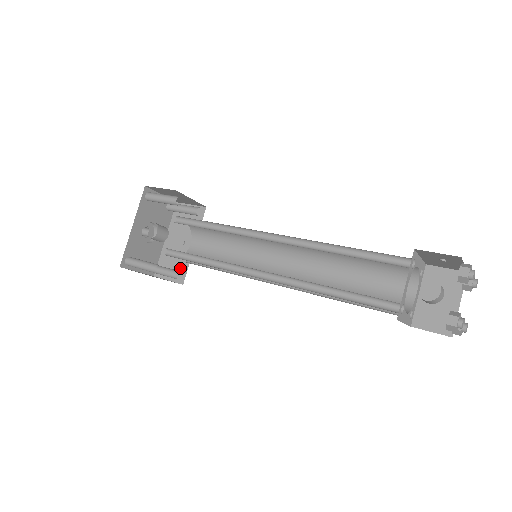
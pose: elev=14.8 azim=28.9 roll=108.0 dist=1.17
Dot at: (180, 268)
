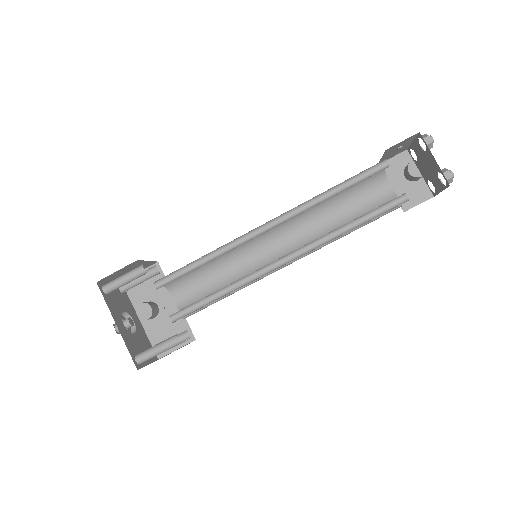
Dot at: (180, 330)
